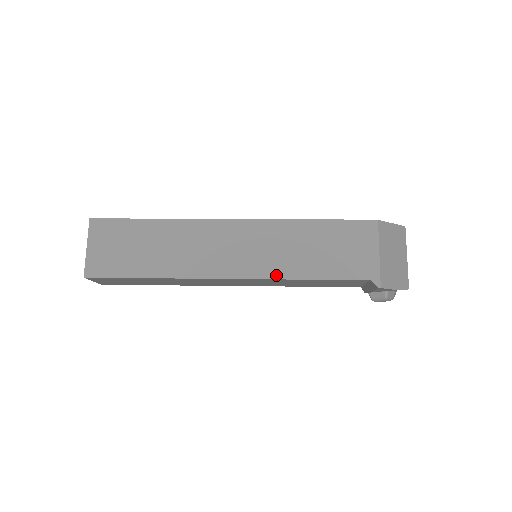
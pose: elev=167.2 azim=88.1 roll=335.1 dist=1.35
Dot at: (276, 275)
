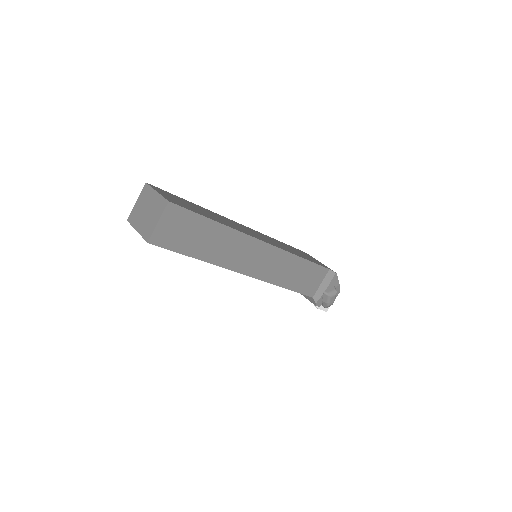
Dot at: (287, 251)
